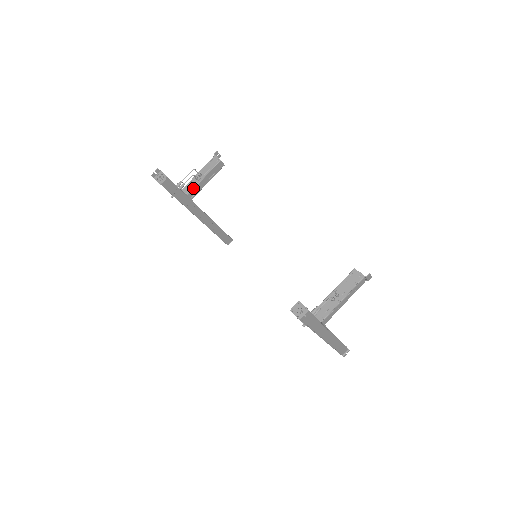
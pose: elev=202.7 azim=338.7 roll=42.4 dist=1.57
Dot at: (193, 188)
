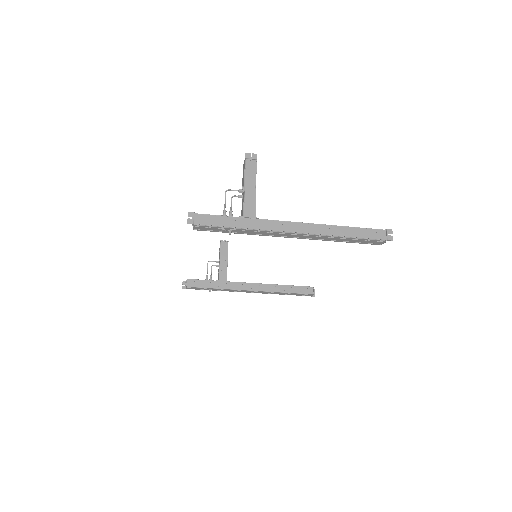
Dot at: (219, 273)
